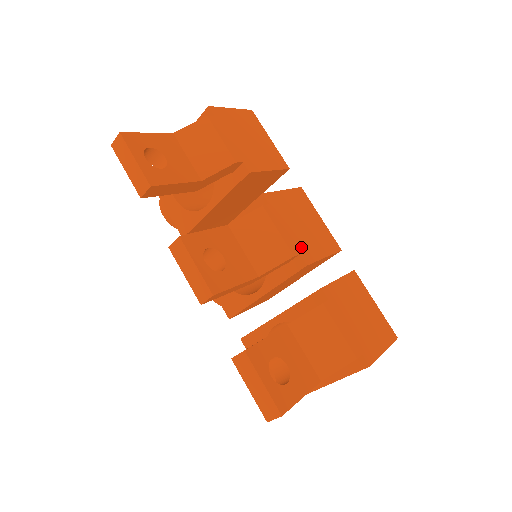
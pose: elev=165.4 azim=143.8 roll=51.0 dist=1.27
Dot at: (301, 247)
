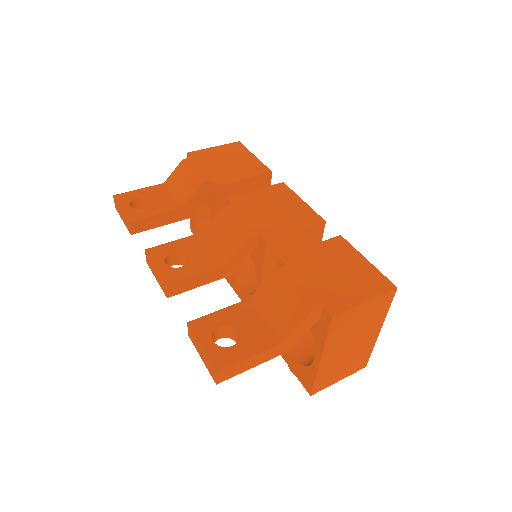
Dot at: (263, 228)
